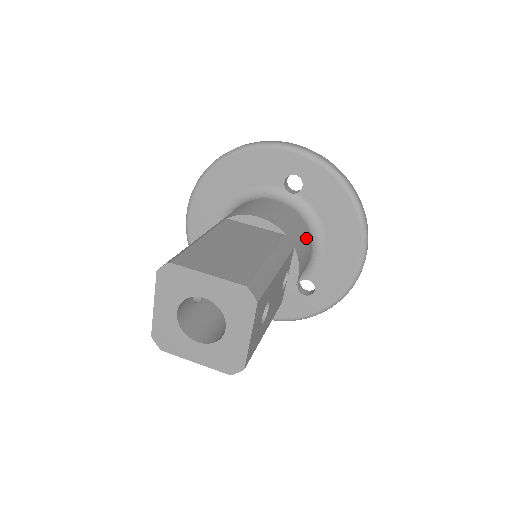
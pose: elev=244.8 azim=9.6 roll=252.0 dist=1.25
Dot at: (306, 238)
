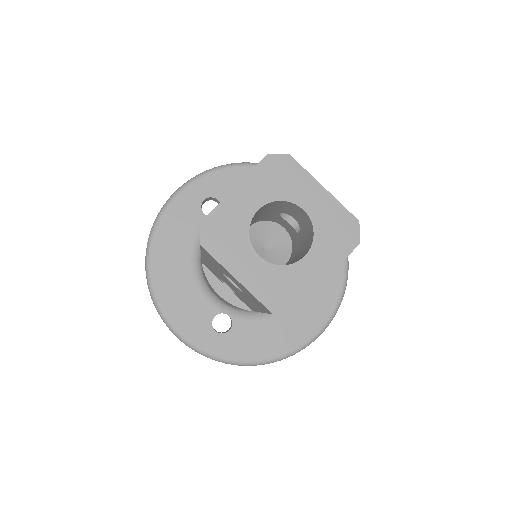
Dot at: occluded
